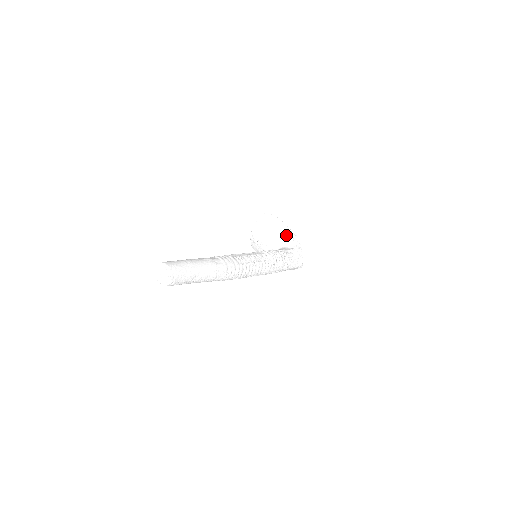
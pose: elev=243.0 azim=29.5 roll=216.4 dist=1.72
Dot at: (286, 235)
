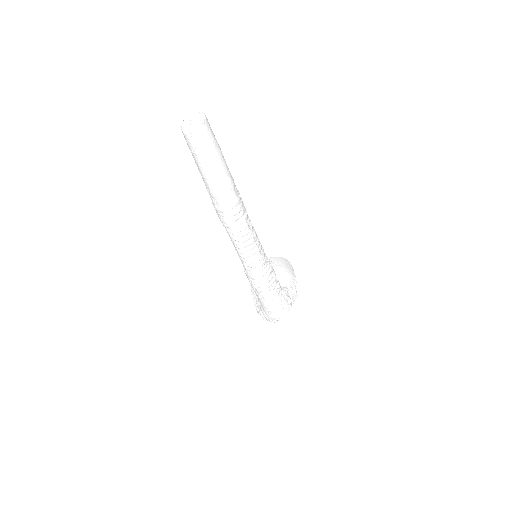
Dot at: (290, 284)
